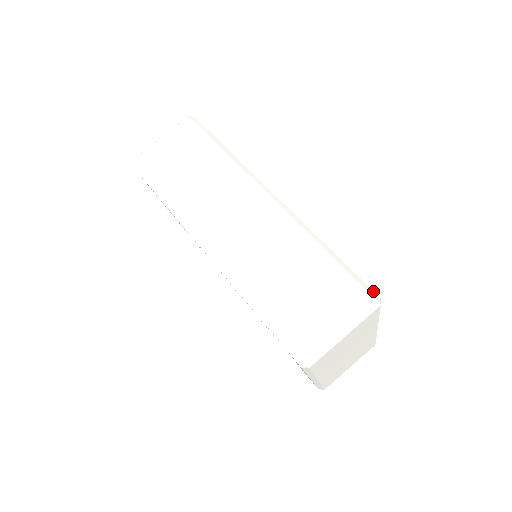
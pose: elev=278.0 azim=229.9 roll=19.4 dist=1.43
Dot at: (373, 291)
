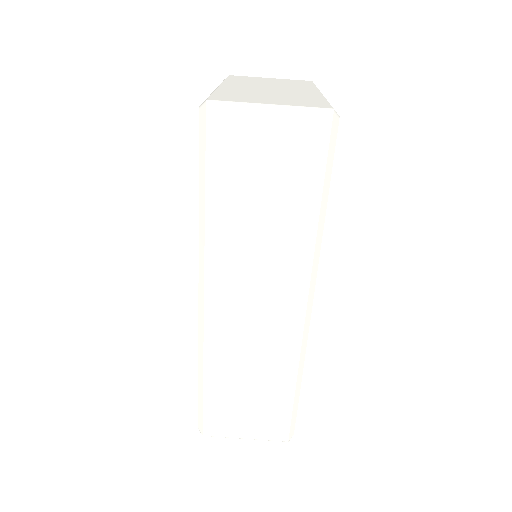
Dot at: (294, 429)
